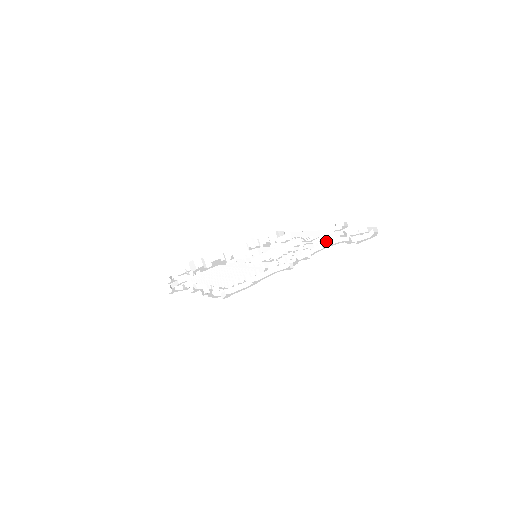
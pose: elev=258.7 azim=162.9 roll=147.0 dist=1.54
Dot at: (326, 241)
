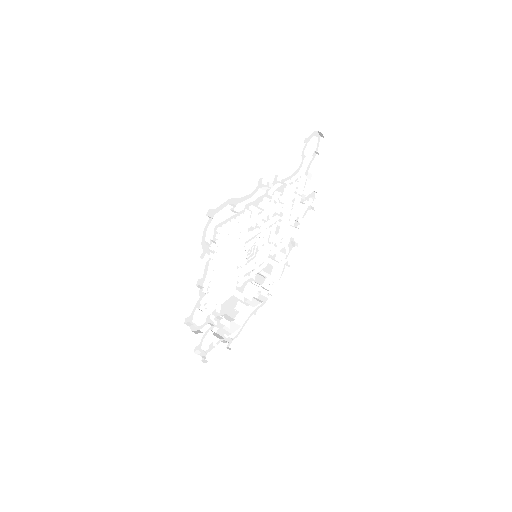
Dot at: (297, 186)
